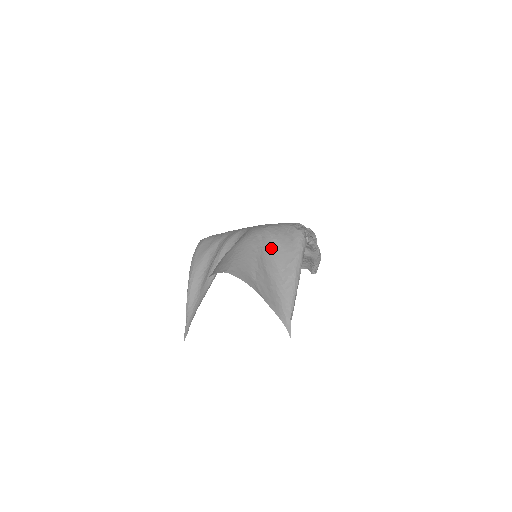
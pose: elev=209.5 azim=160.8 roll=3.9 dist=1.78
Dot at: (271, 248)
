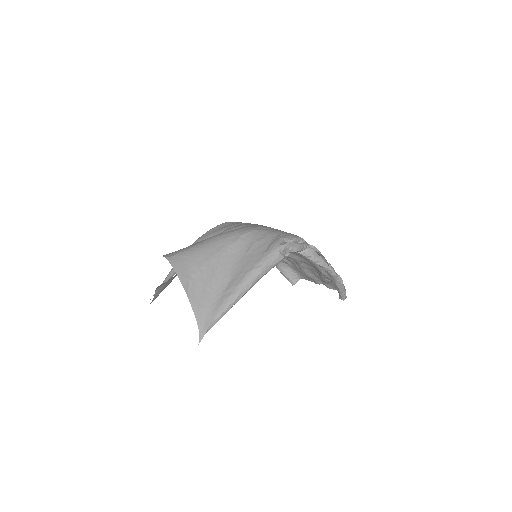
Dot at: (240, 252)
